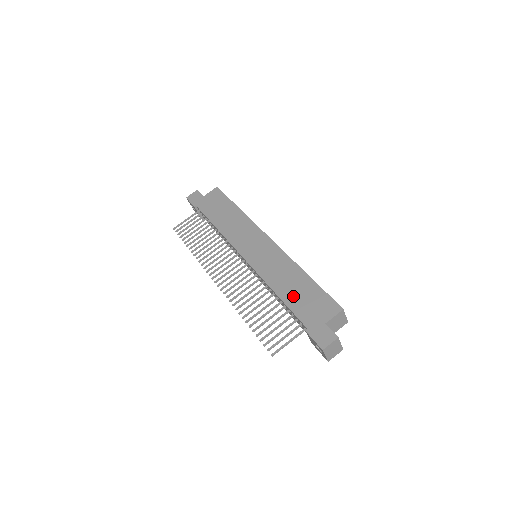
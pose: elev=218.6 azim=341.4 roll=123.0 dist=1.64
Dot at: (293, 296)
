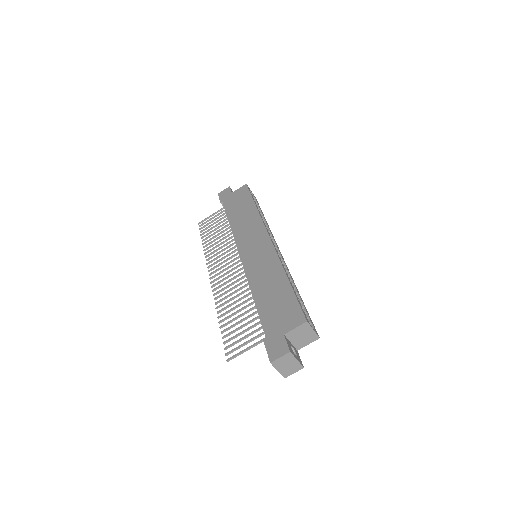
Dot at: (266, 301)
